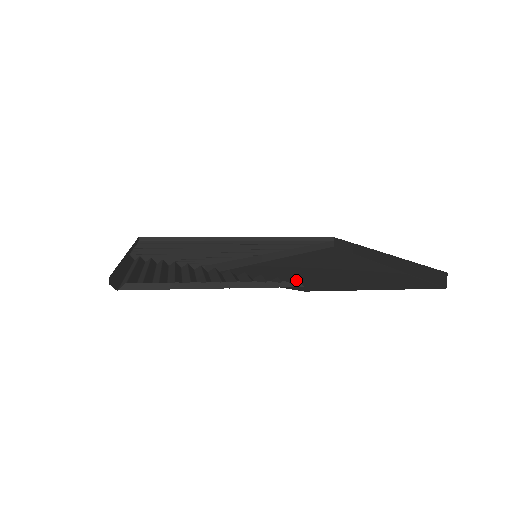
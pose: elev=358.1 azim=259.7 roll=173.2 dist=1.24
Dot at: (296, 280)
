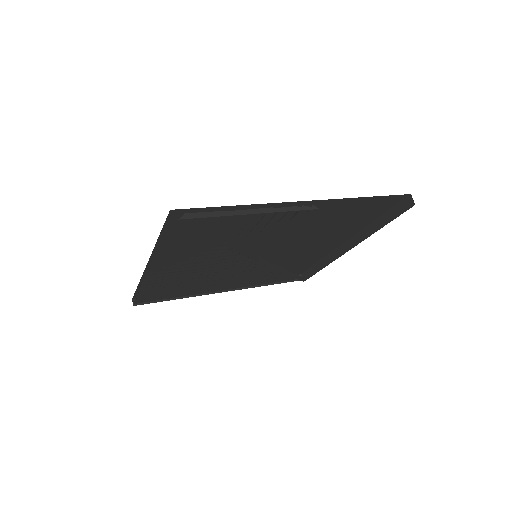
Dot at: (311, 207)
